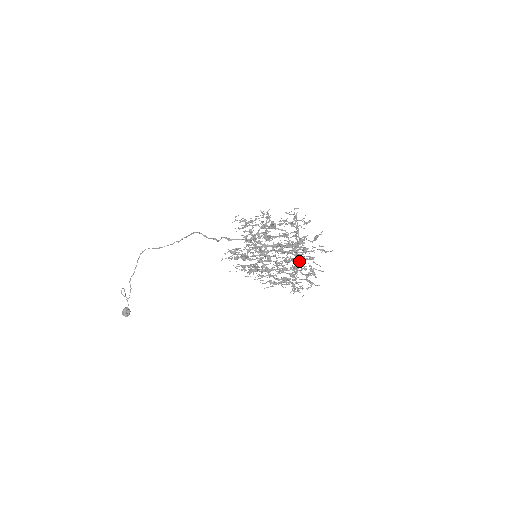
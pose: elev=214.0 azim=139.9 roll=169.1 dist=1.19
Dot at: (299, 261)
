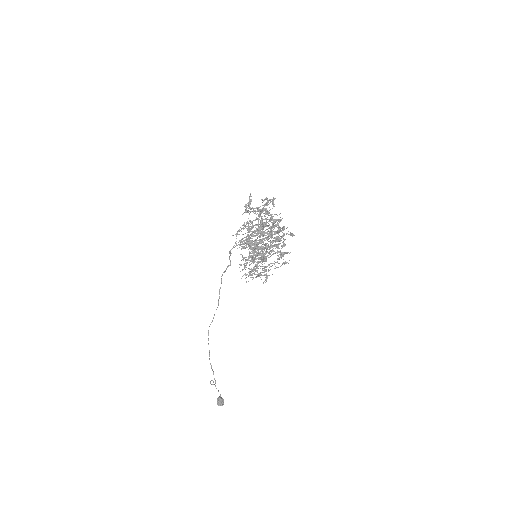
Dot at: occluded
